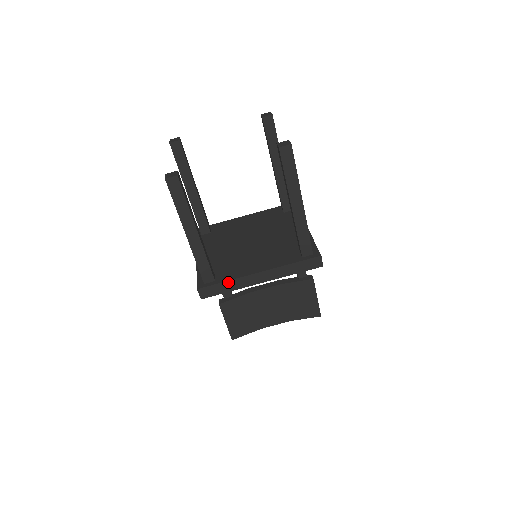
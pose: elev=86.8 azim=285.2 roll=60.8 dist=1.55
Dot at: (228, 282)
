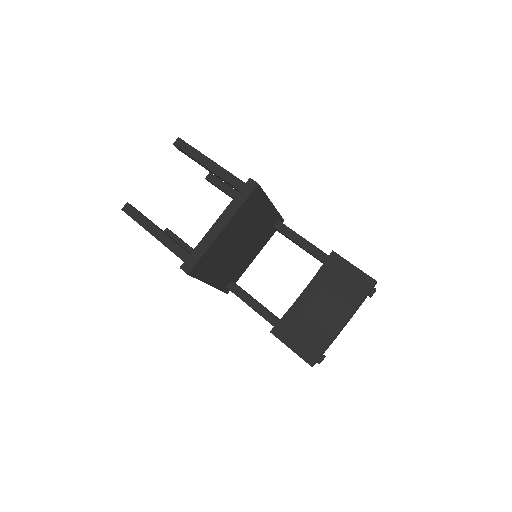
Dot at: (198, 246)
